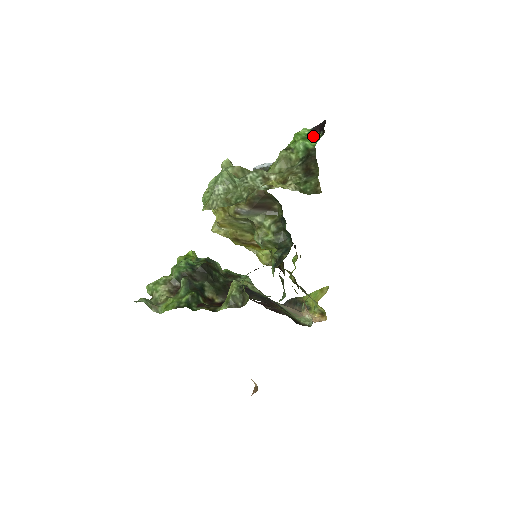
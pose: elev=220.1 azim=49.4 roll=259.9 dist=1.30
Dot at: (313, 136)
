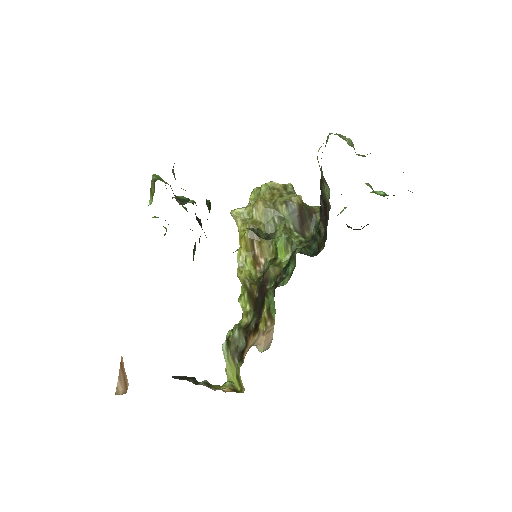
Dot at: occluded
